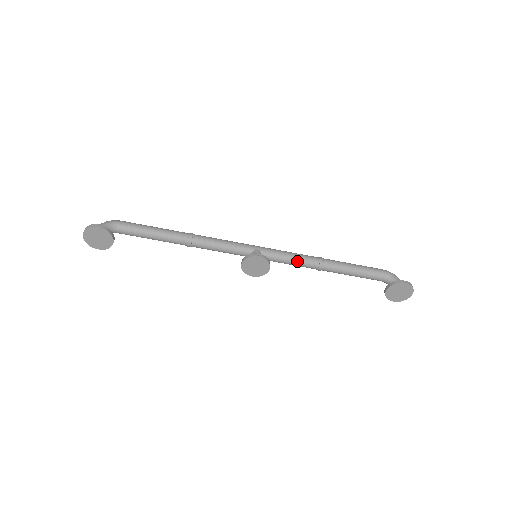
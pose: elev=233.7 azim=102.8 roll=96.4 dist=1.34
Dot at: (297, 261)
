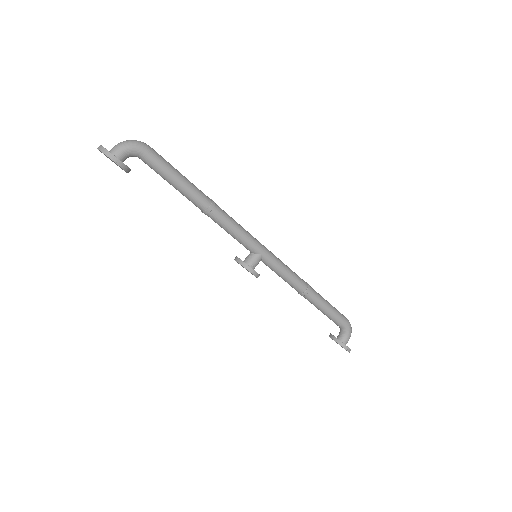
Dot at: (286, 281)
